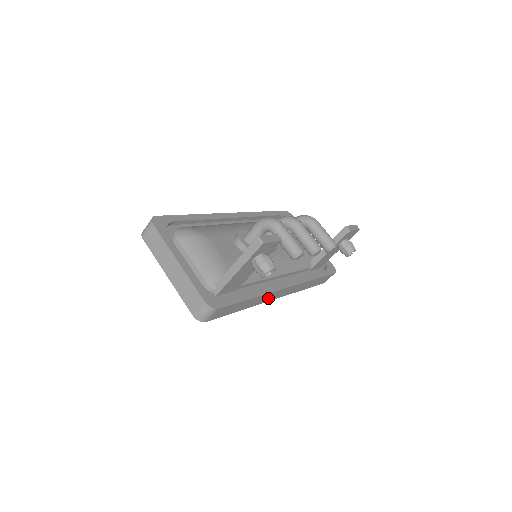
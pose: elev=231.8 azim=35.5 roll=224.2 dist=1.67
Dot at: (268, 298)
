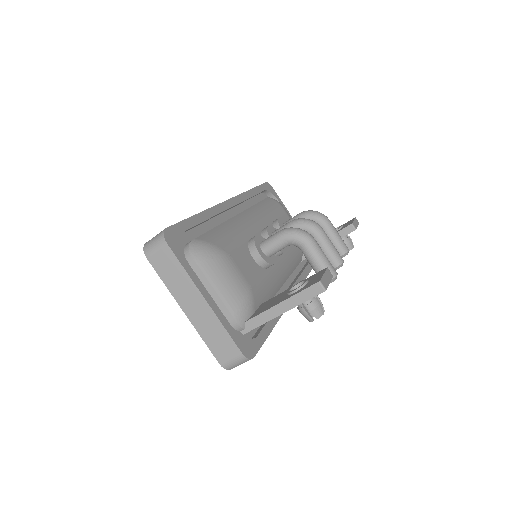
Dot at: occluded
